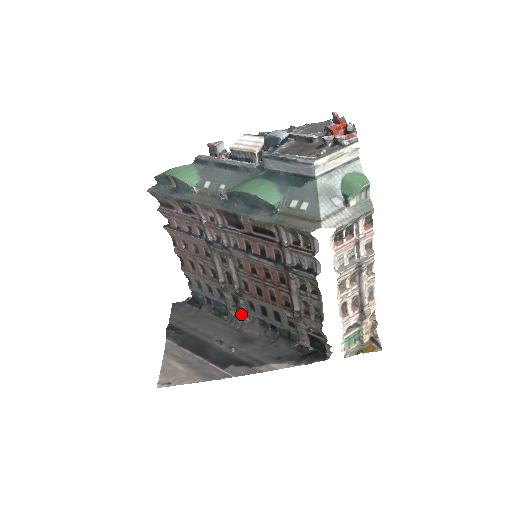
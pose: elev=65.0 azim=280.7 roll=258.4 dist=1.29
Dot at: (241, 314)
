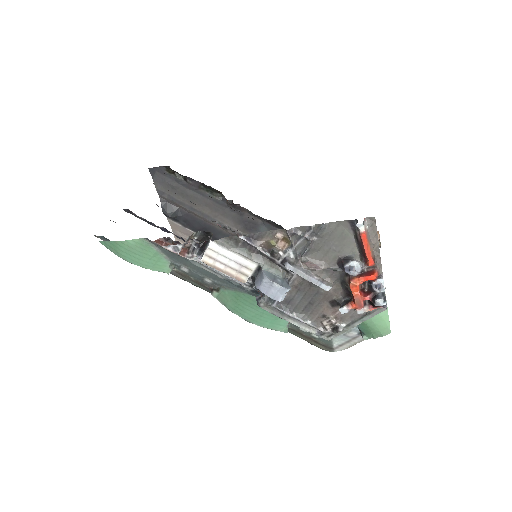
Dot at: (238, 204)
